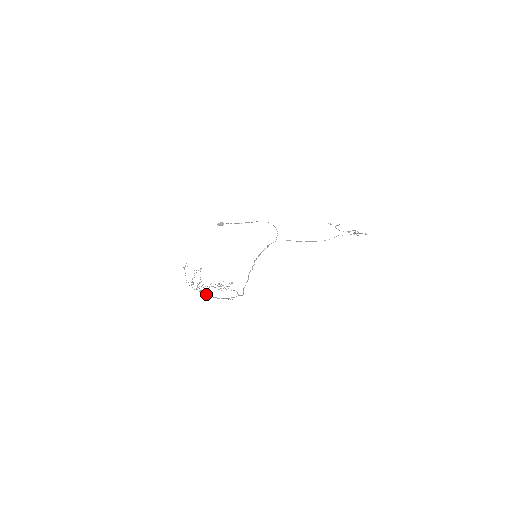
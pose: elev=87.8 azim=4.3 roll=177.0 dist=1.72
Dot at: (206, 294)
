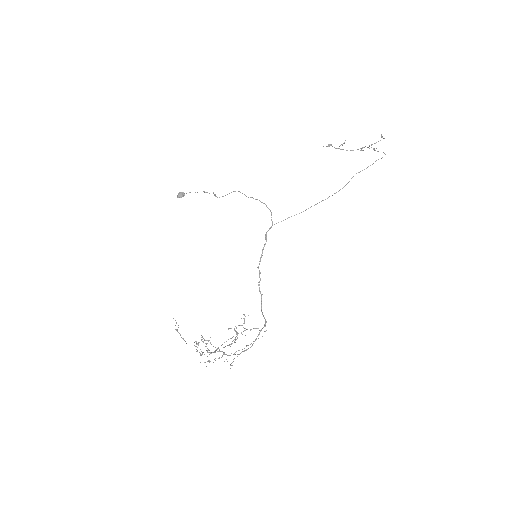
Dot at: occluded
